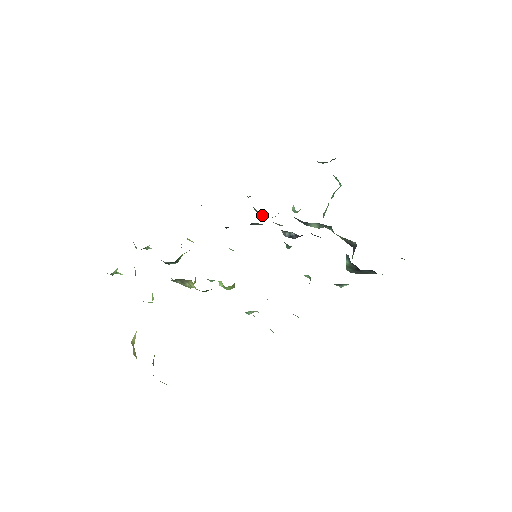
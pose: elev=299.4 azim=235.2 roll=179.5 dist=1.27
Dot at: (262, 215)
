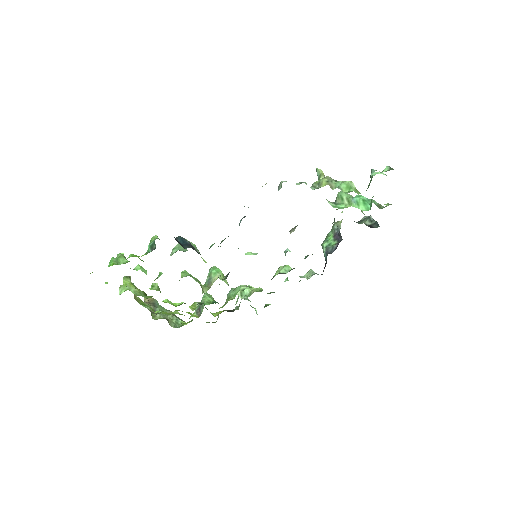
Dot at: occluded
